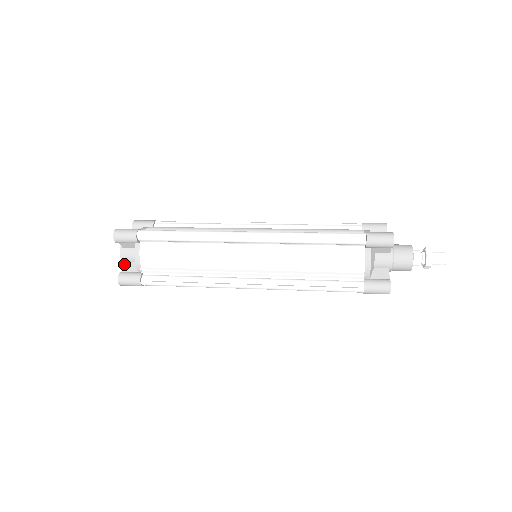
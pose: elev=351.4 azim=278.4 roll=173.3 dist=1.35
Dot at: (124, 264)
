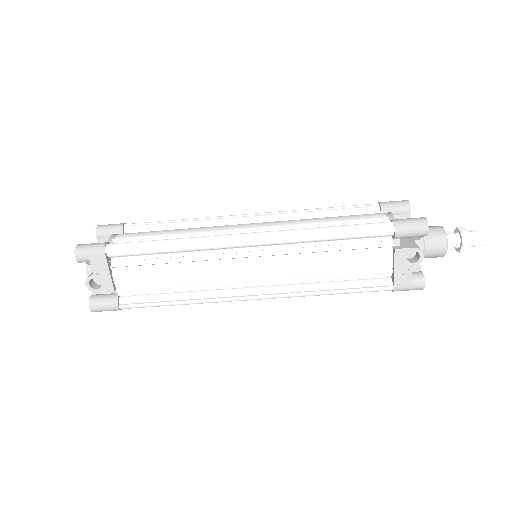
Dot at: occluded
